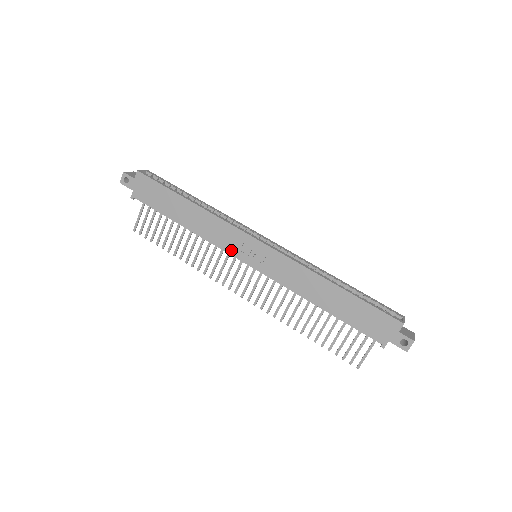
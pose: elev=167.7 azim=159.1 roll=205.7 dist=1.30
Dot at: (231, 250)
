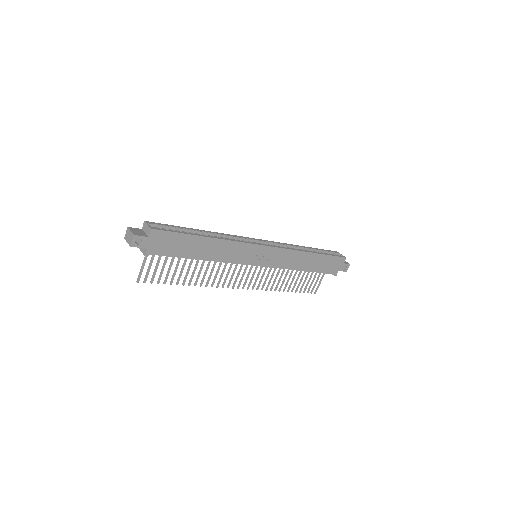
Dot at: (245, 261)
